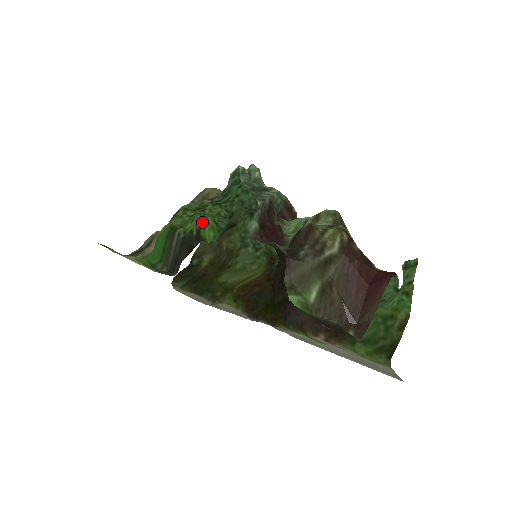
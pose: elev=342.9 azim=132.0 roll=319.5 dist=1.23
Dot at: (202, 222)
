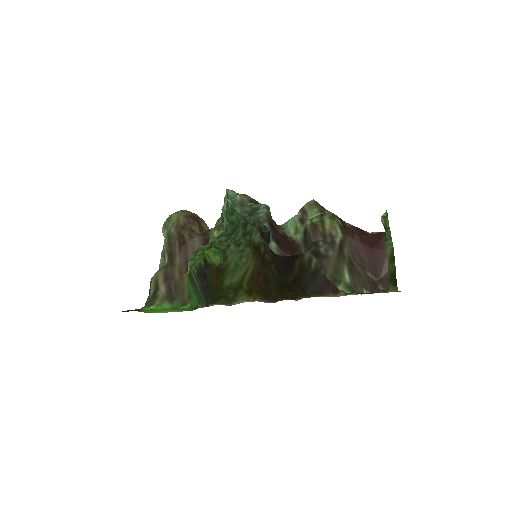
Dot at: (204, 252)
